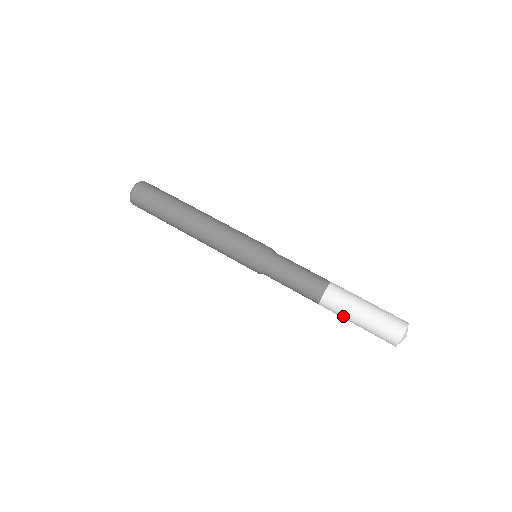
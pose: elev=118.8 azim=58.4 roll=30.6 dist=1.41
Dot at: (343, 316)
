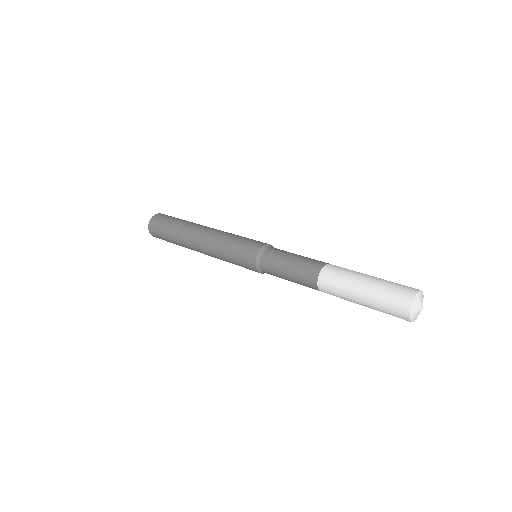
Dot at: (344, 294)
